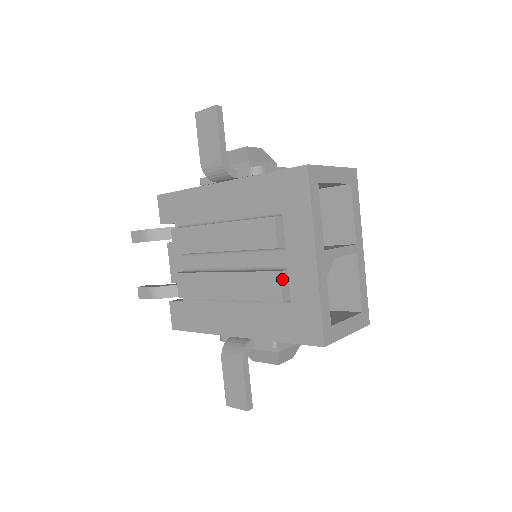
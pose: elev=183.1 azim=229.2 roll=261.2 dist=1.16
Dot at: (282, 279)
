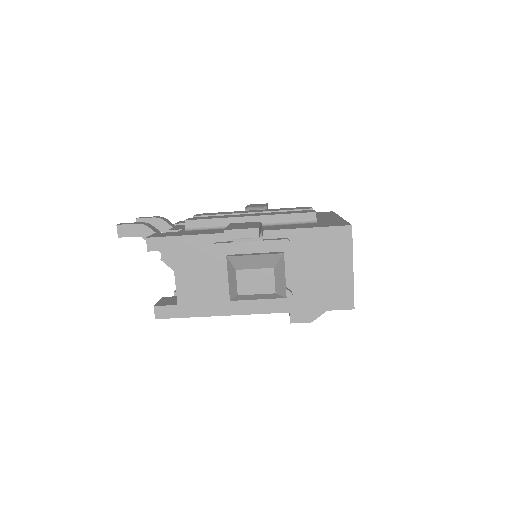
Dot at: occluded
